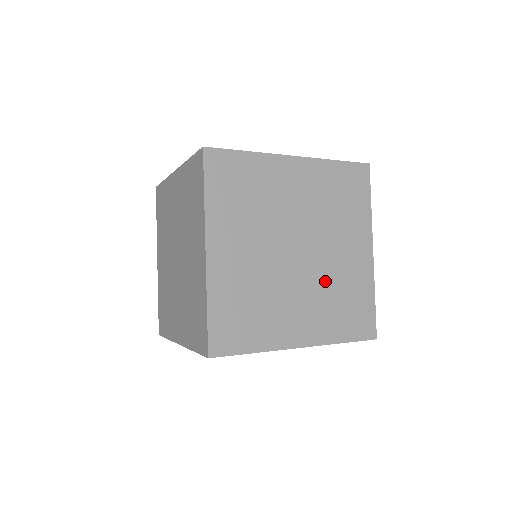
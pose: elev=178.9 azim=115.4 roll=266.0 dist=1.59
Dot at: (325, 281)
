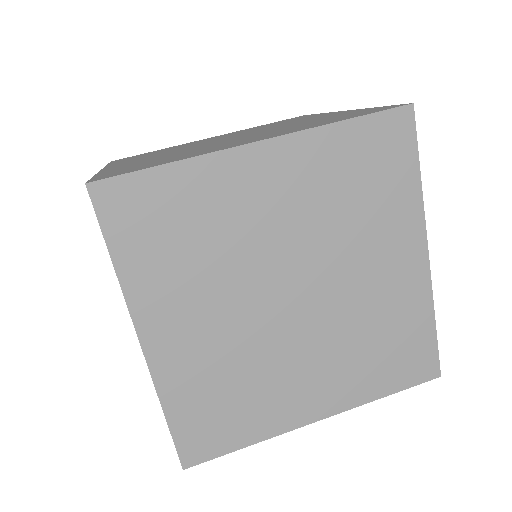
Dot at: (347, 324)
